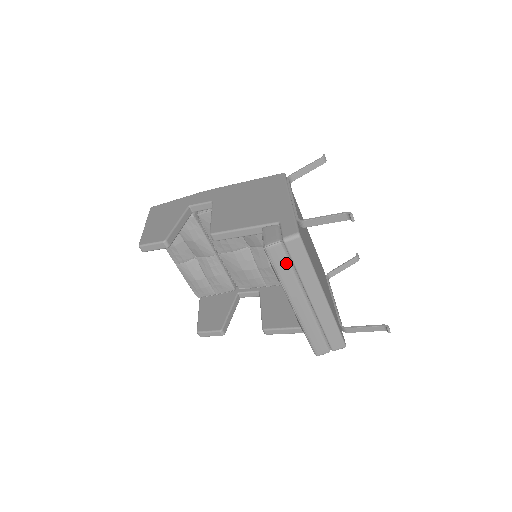
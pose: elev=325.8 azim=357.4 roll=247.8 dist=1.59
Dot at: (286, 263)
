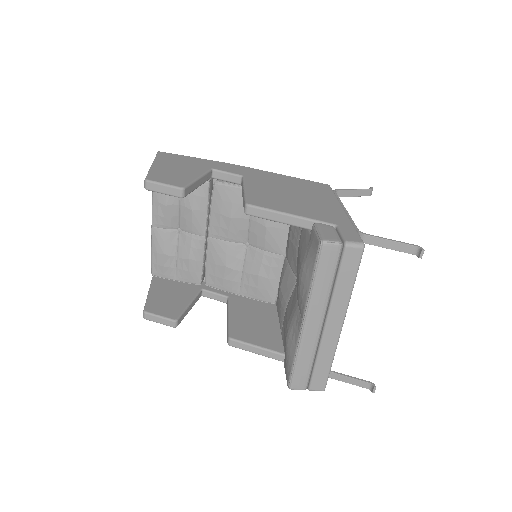
Dot at: (332, 270)
